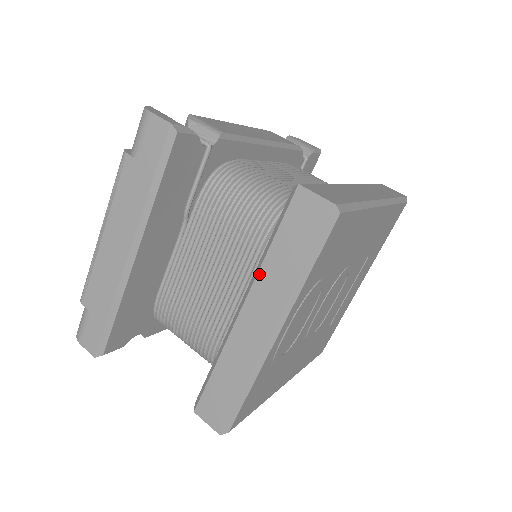
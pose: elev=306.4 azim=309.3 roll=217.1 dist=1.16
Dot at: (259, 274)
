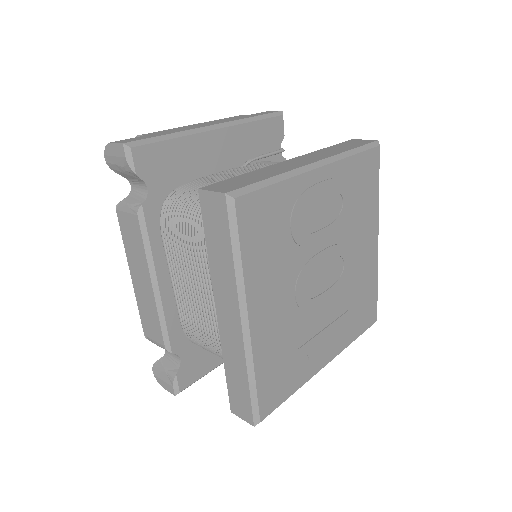
Dot at: (313, 152)
